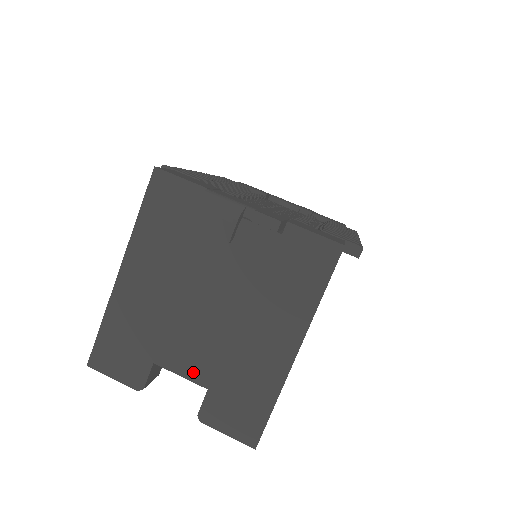
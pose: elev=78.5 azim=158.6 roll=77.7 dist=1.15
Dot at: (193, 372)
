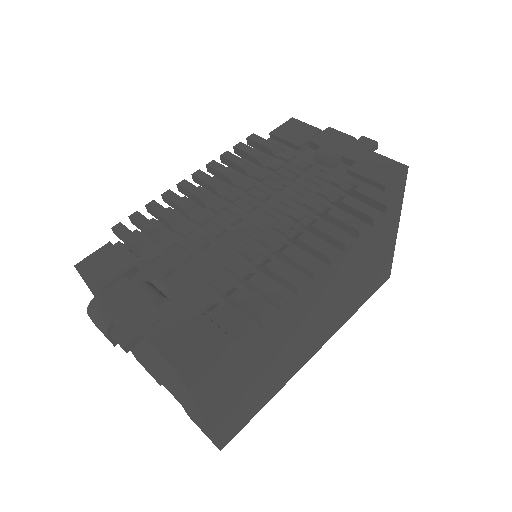
Dot at: (170, 392)
